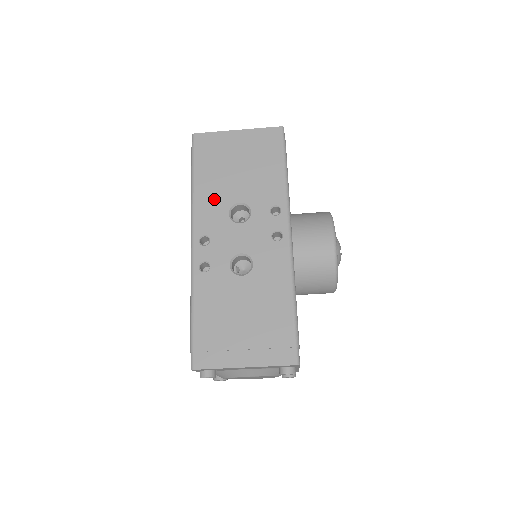
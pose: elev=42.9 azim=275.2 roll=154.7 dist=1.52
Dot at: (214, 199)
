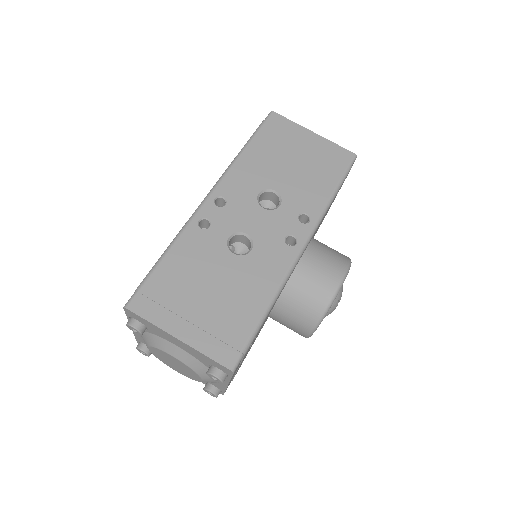
Dot at: (254, 173)
